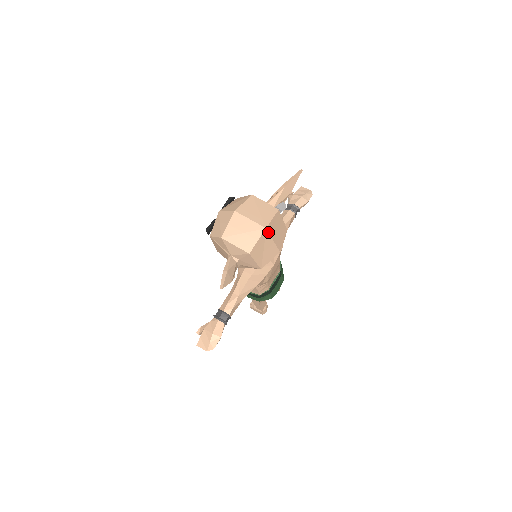
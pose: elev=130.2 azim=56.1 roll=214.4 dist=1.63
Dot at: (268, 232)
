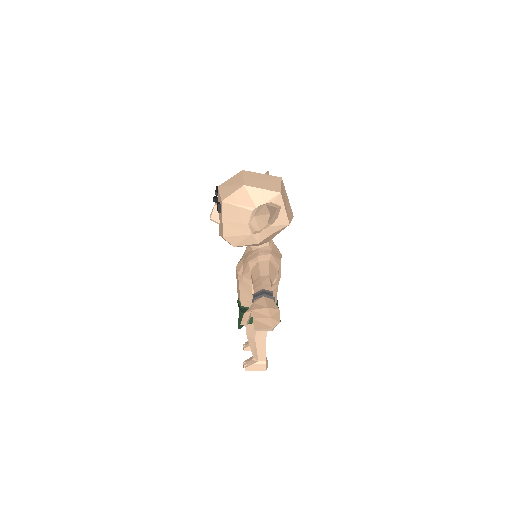
Dot at: (283, 184)
